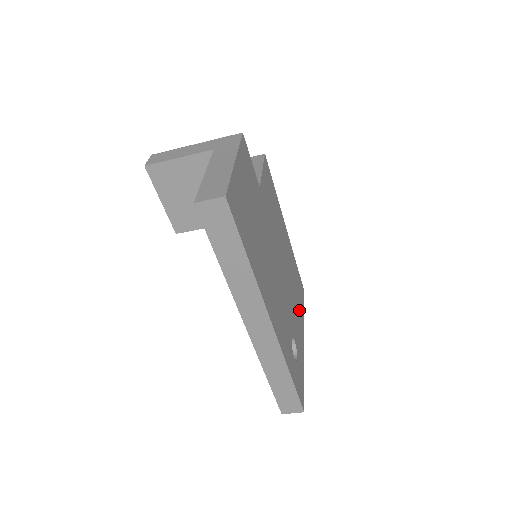
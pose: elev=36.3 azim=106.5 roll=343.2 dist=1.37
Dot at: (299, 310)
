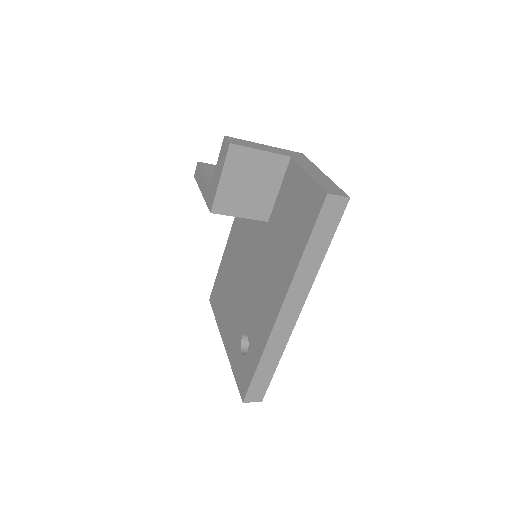
Dot at: occluded
